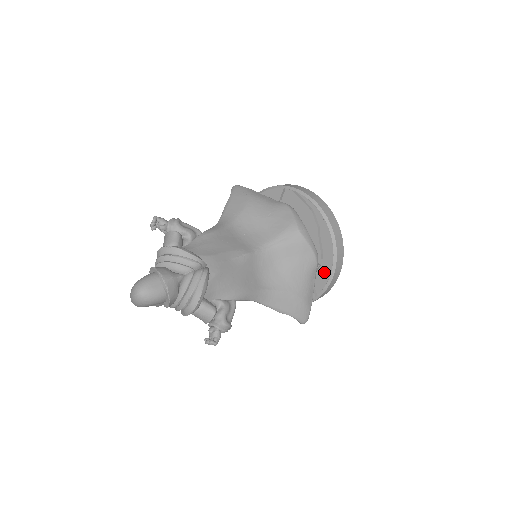
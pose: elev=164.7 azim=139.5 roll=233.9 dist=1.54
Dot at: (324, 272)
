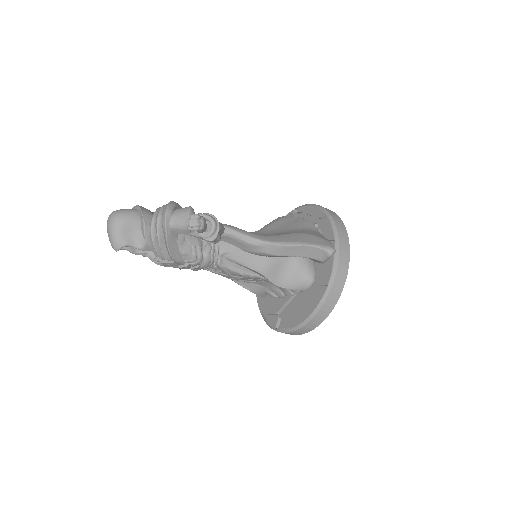
Dot at: (324, 224)
